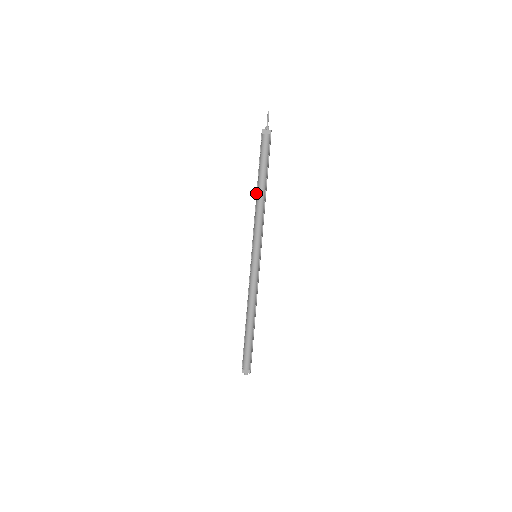
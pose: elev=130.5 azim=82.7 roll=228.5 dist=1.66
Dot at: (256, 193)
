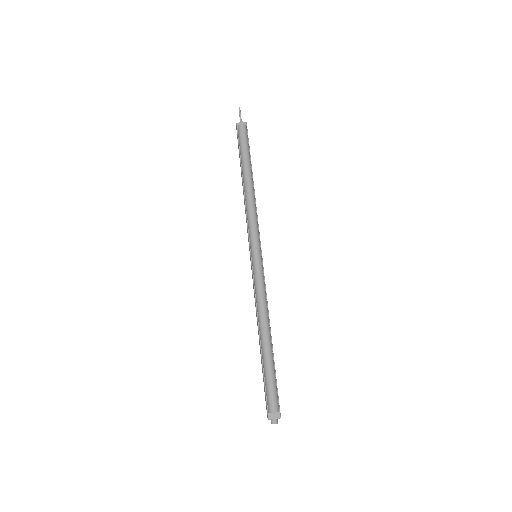
Dot at: (242, 185)
